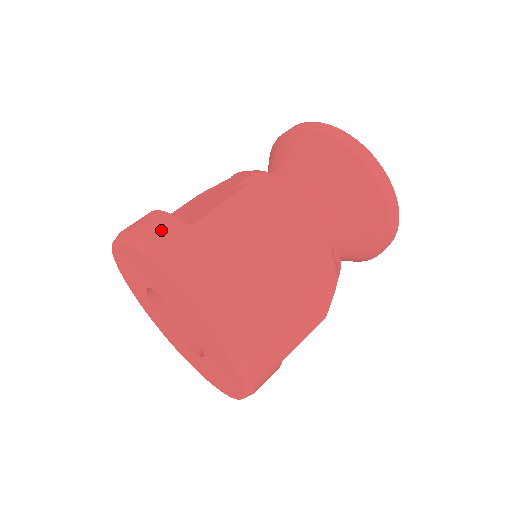
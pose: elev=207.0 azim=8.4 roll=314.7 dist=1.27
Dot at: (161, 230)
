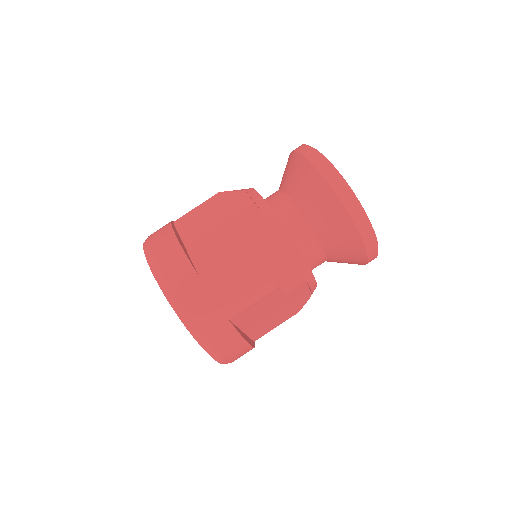
Dot at: (177, 272)
